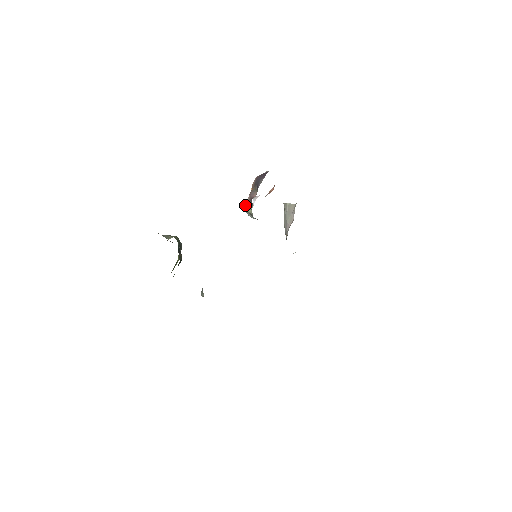
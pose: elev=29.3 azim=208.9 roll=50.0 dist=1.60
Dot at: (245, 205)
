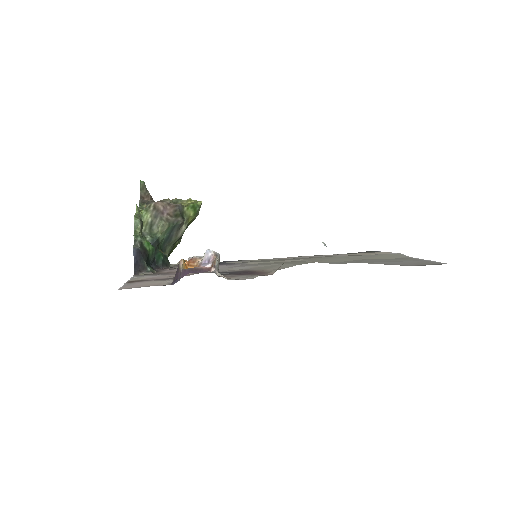
Dot at: occluded
